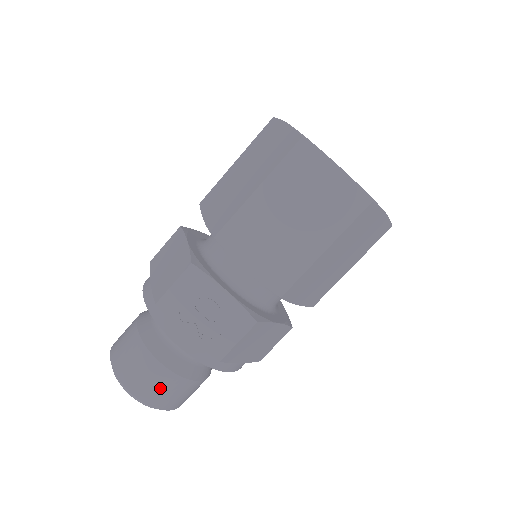
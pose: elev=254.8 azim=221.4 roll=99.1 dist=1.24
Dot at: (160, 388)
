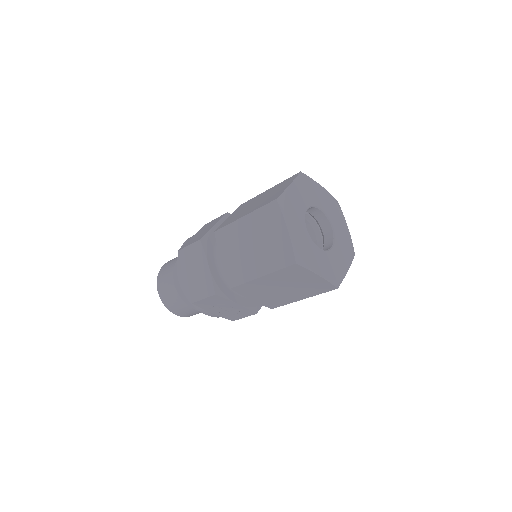
Dot at: (194, 314)
